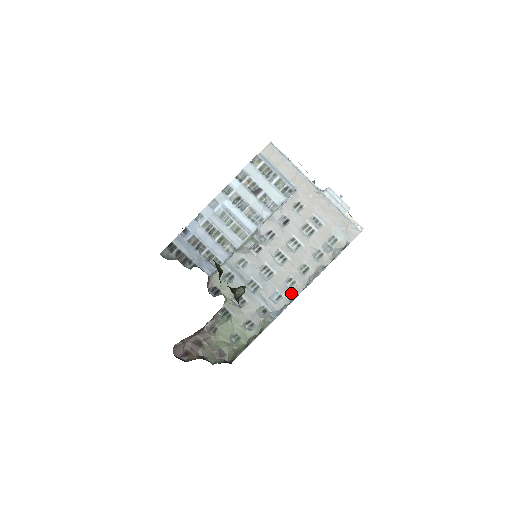
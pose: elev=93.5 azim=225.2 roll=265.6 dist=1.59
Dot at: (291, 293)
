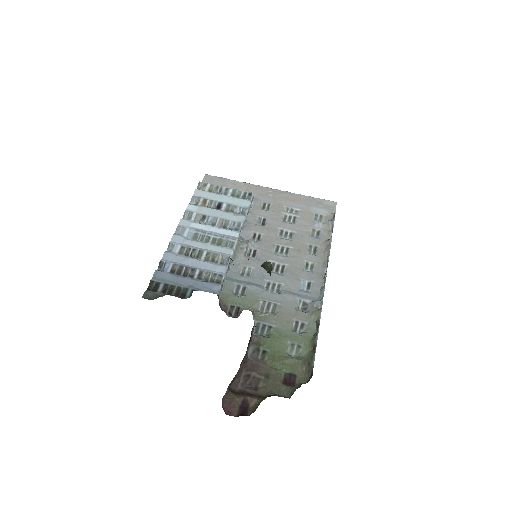
Dot at: (318, 275)
